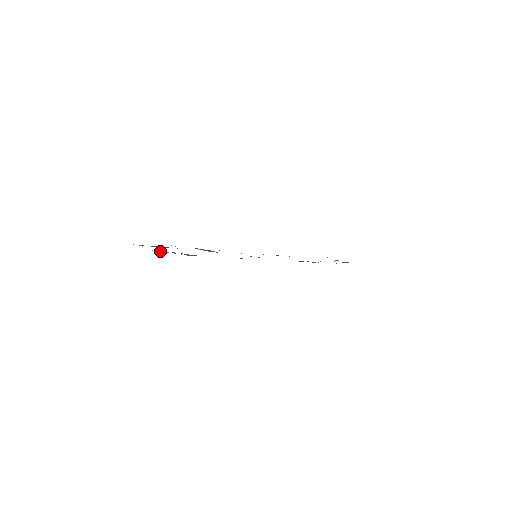
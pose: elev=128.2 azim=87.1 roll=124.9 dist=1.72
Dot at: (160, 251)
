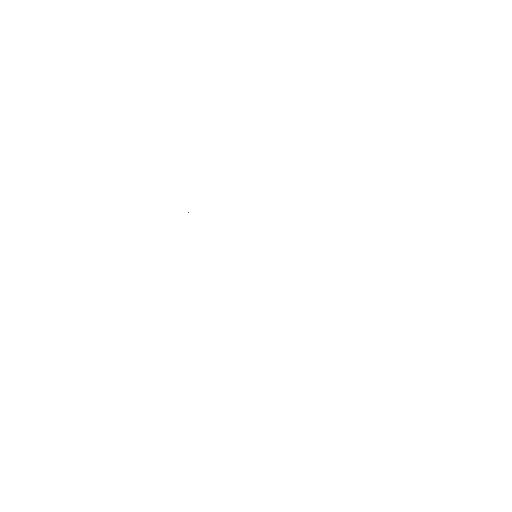
Dot at: occluded
